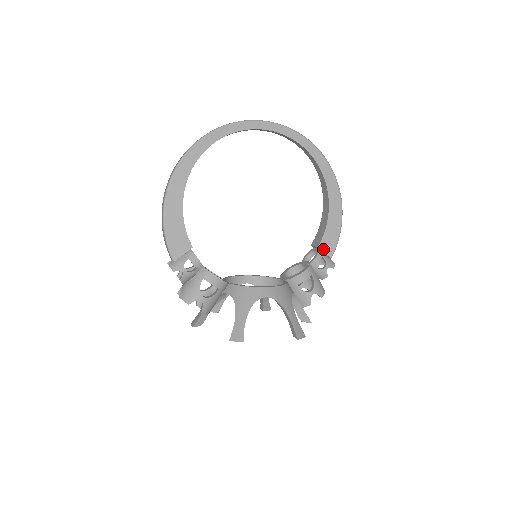
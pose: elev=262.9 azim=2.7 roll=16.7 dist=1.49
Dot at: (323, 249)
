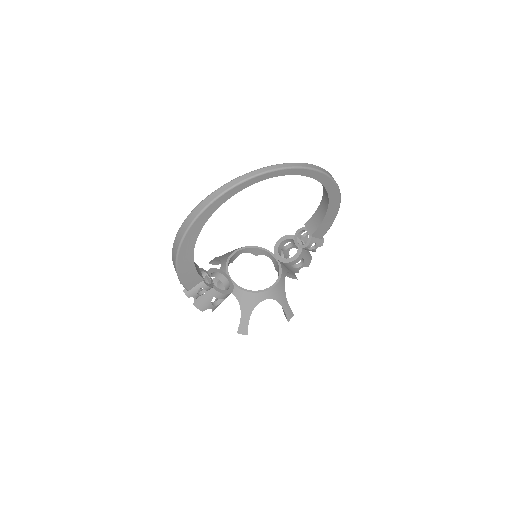
Dot at: (315, 236)
